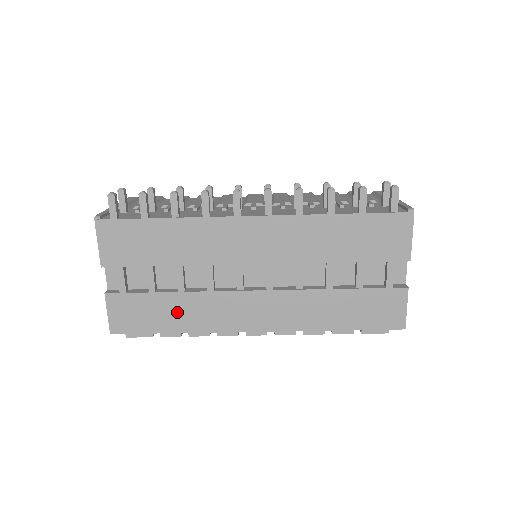
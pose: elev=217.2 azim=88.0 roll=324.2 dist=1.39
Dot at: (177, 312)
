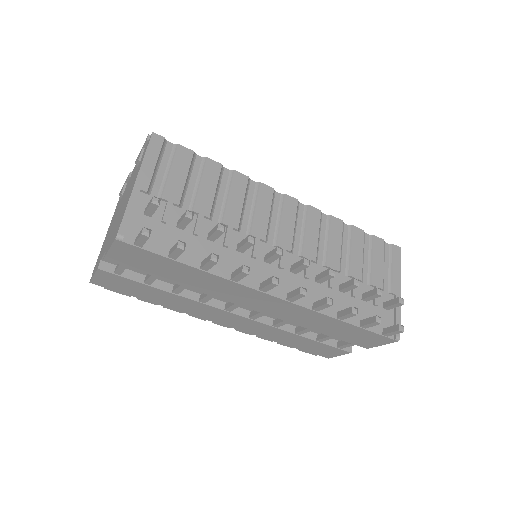
Dot at: (162, 298)
